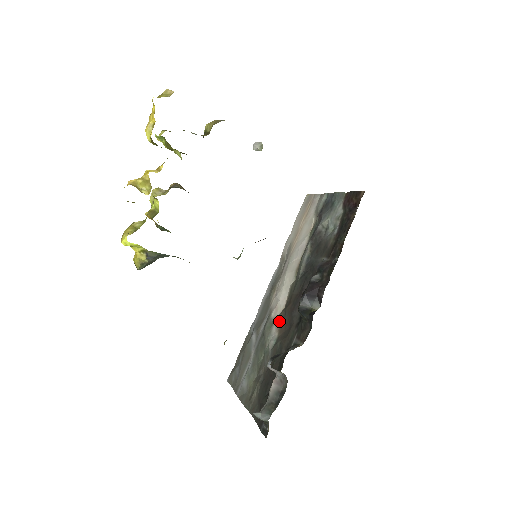
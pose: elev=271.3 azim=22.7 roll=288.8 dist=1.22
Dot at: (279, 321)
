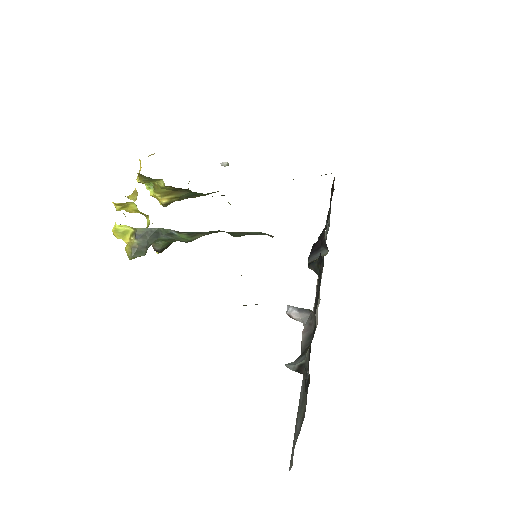
Dot at: occluded
